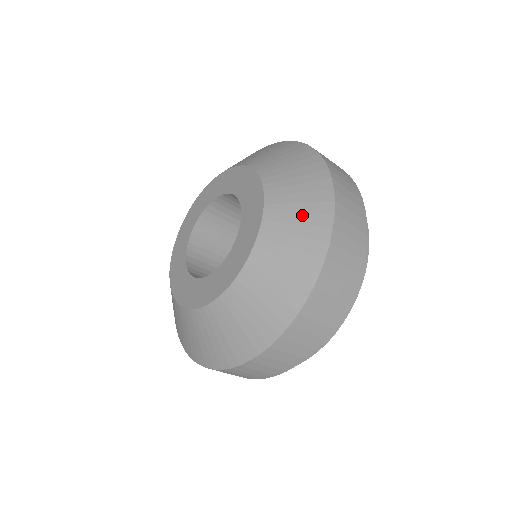
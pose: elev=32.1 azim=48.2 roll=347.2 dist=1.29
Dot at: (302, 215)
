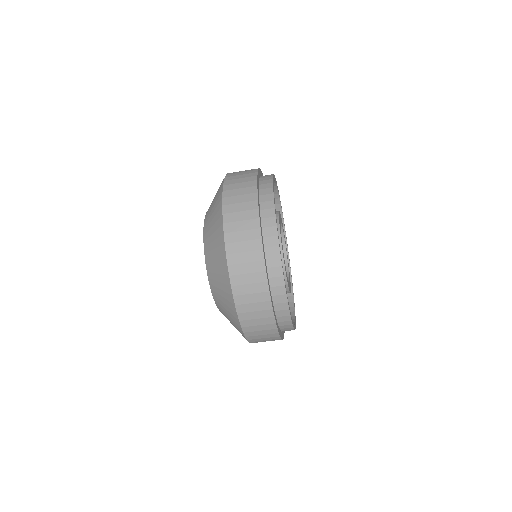
Dot at: occluded
